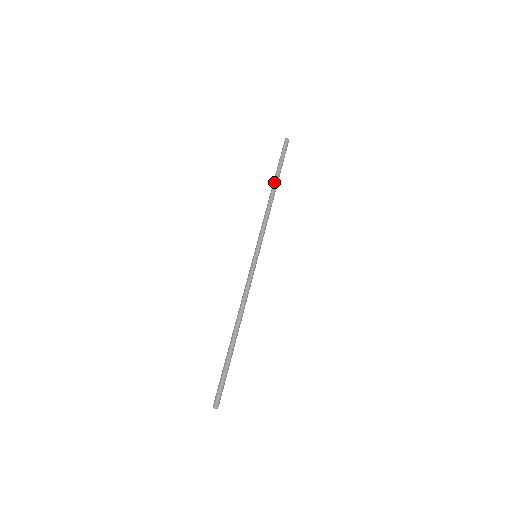
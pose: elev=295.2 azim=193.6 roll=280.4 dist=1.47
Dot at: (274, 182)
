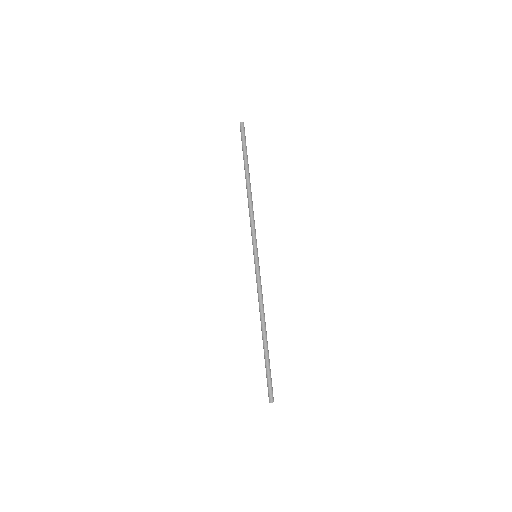
Dot at: (248, 175)
